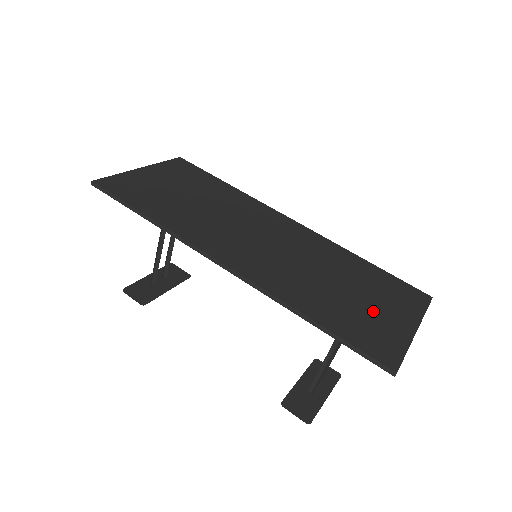
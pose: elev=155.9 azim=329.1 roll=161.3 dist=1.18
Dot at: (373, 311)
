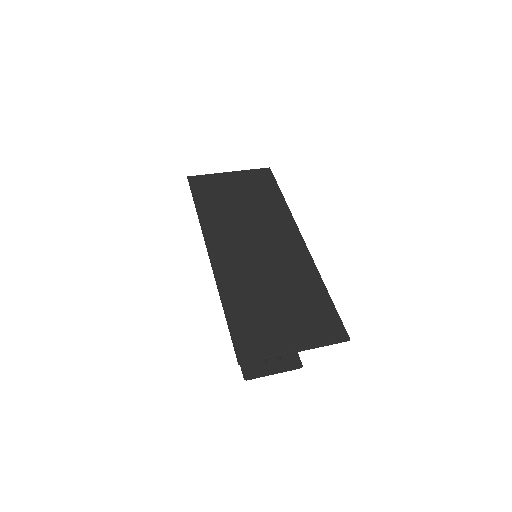
Dot at: (278, 324)
